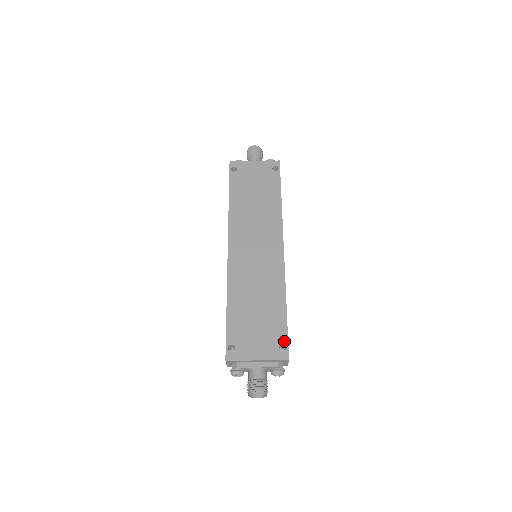
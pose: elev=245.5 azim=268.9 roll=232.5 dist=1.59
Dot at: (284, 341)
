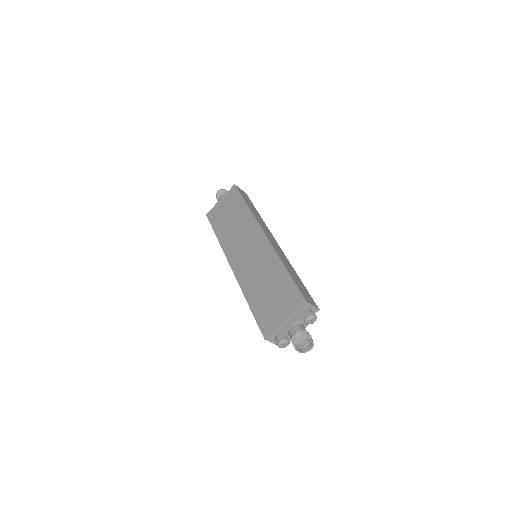
Dot at: (296, 292)
